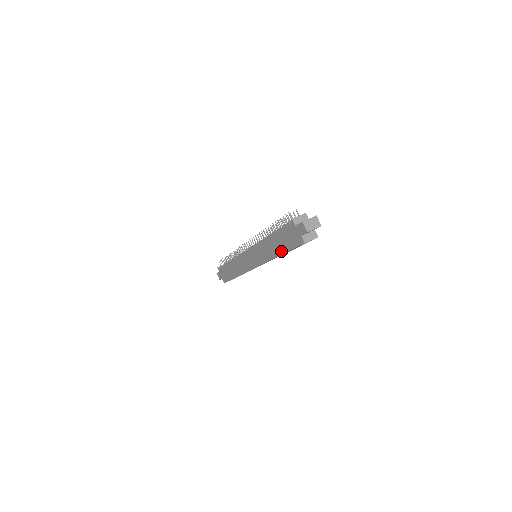
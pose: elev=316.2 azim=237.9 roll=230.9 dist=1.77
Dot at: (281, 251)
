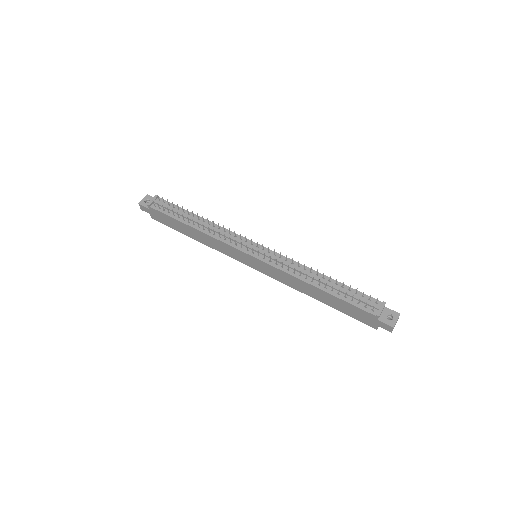
Dot at: (327, 304)
